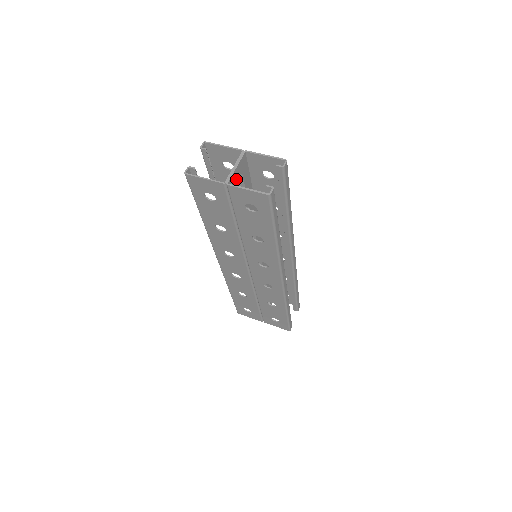
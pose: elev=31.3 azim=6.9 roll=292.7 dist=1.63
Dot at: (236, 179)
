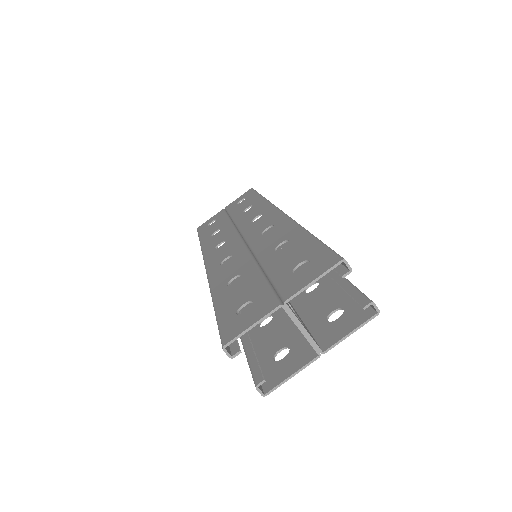
Dot at: occluded
